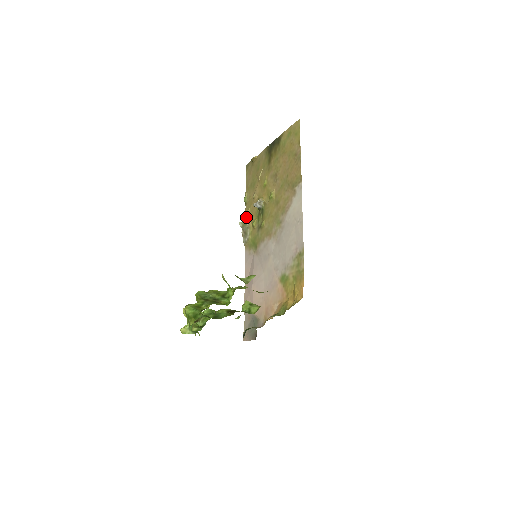
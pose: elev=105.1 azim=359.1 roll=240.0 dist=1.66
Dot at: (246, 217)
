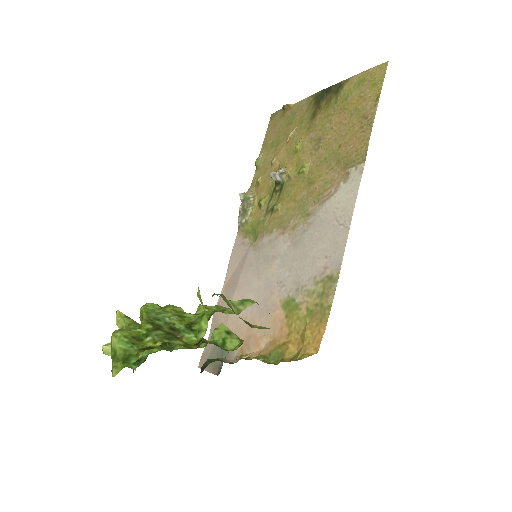
Dot at: (252, 188)
